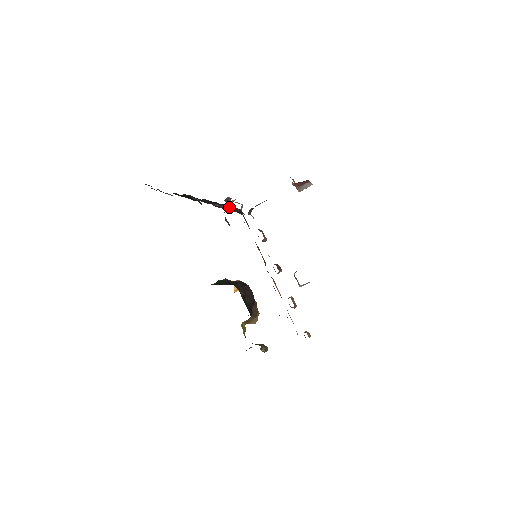
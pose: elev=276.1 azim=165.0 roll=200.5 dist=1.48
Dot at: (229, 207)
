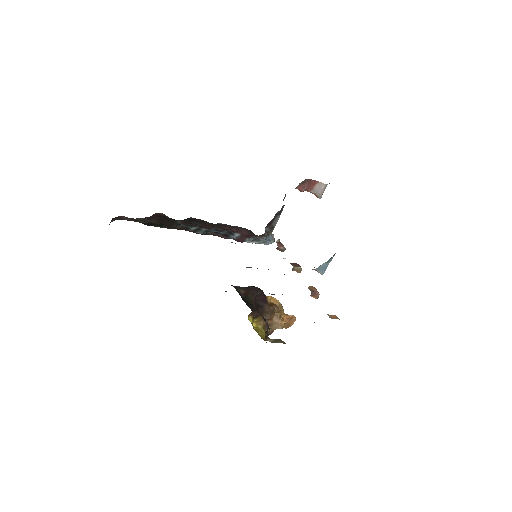
Dot at: (235, 230)
